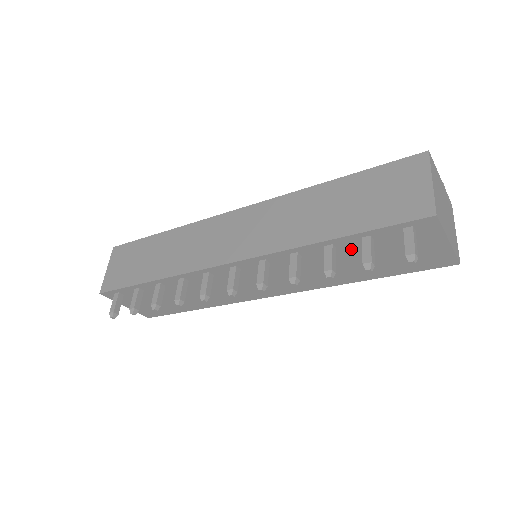
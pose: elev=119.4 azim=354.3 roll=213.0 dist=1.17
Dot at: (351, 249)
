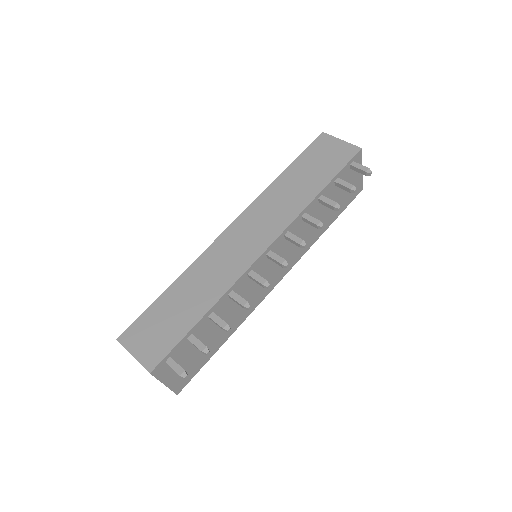
Dot at: (328, 196)
